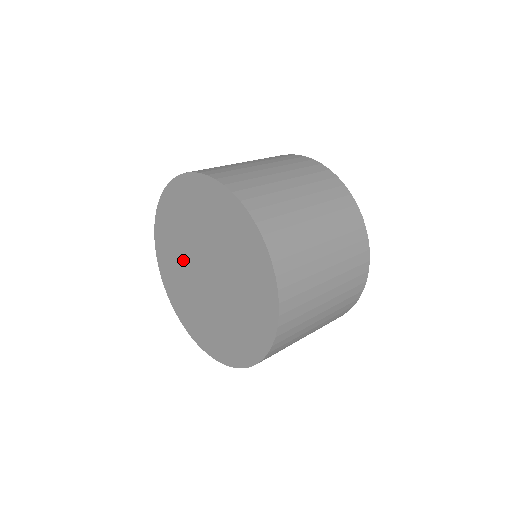
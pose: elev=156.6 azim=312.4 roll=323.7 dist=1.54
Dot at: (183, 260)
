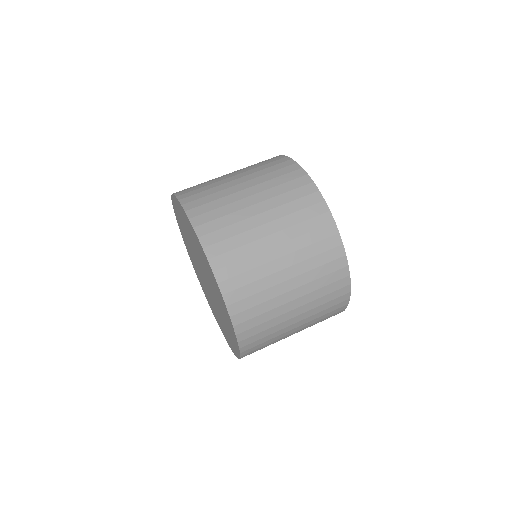
Dot at: (190, 244)
